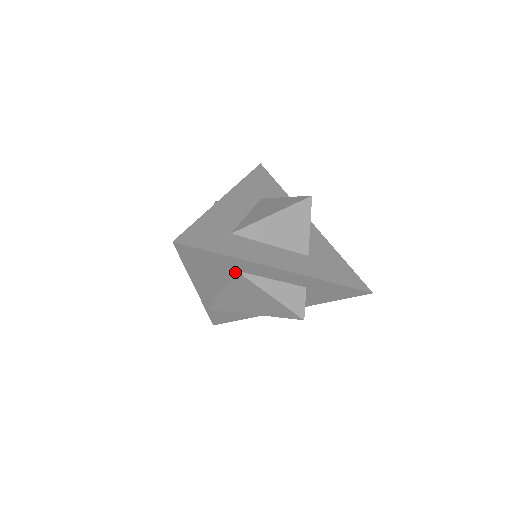
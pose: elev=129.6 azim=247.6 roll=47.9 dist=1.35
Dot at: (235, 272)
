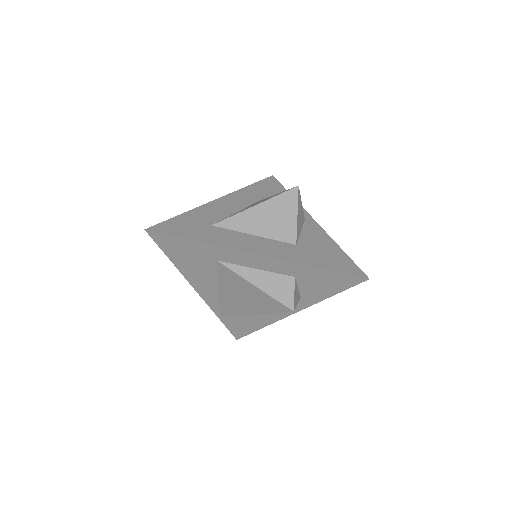
Dot at: (217, 262)
